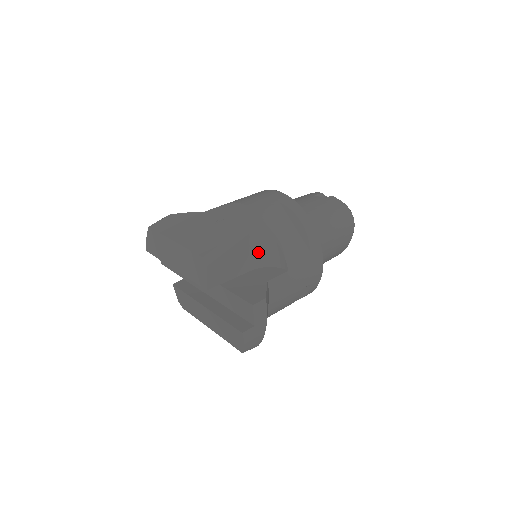
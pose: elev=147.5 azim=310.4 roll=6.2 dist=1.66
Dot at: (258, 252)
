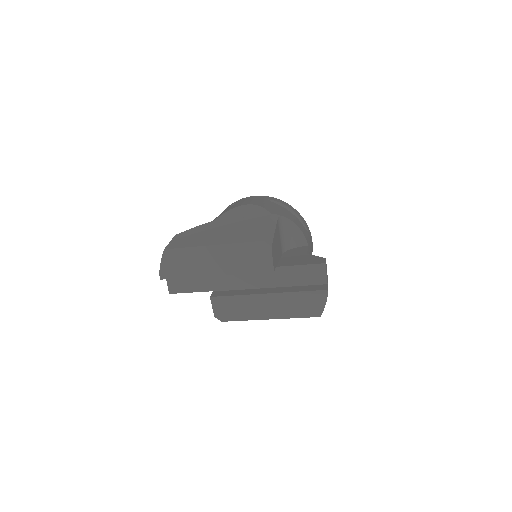
Dot at: (283, 236)
